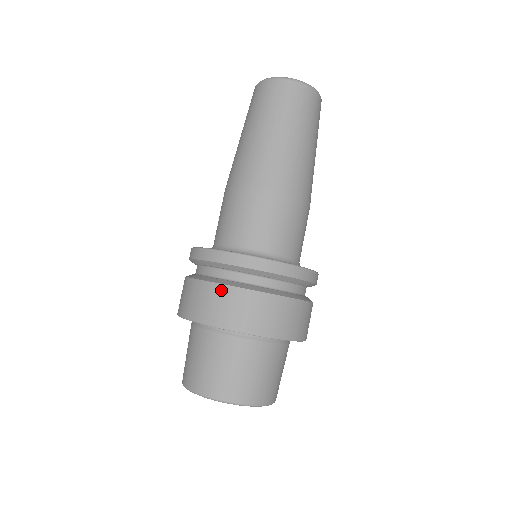
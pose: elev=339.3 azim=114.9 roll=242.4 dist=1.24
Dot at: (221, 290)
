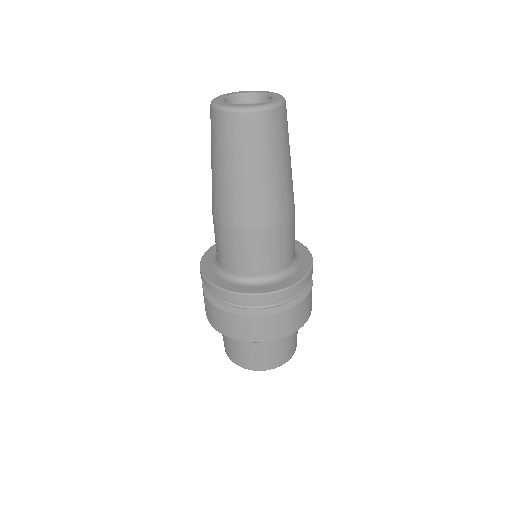
Dot at: (267, 319)
